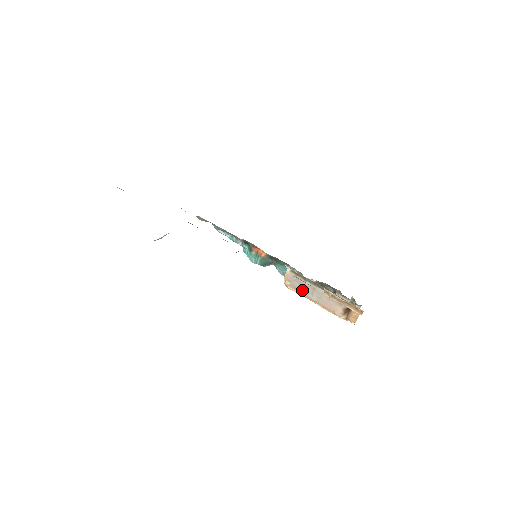
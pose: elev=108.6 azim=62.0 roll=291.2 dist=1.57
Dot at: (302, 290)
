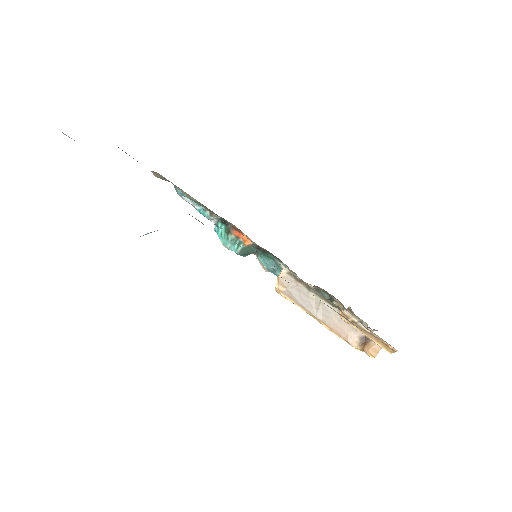
Dot at: (303, 302)
